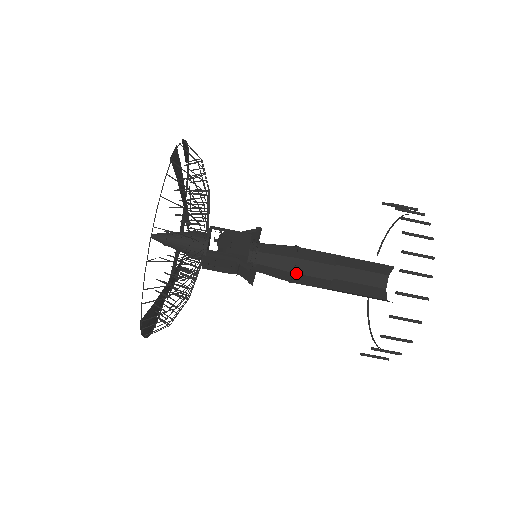
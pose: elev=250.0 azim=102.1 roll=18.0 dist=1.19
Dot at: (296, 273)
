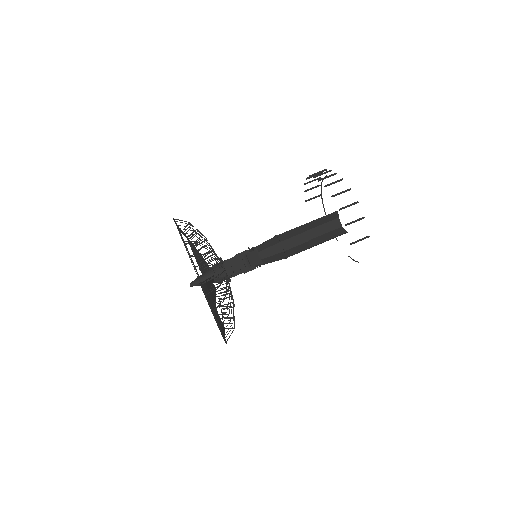
Dot at: (281, 241)
